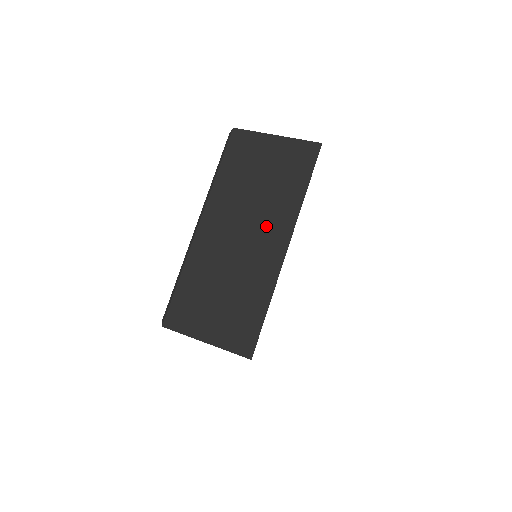
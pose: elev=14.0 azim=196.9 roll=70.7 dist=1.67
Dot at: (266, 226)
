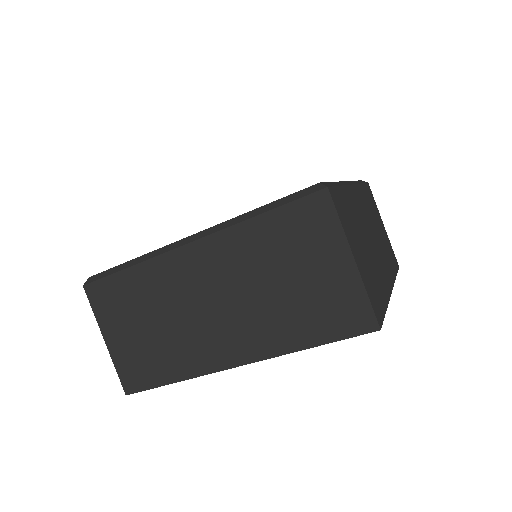
Dot at: (241, 327)
